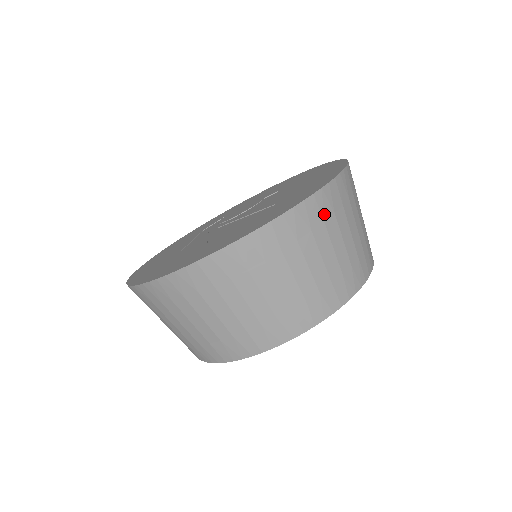
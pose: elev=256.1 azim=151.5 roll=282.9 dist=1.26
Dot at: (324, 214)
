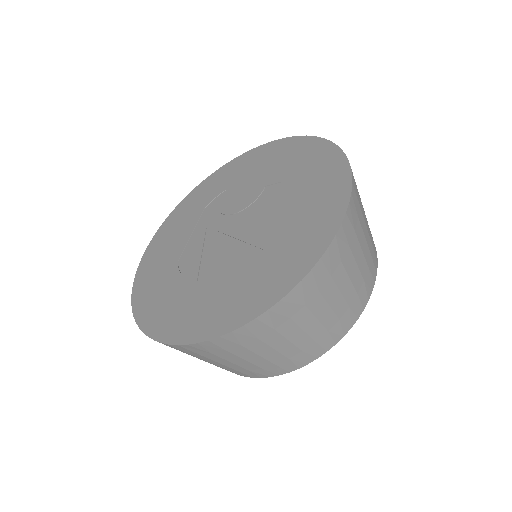
Dot at: (305, 299)
